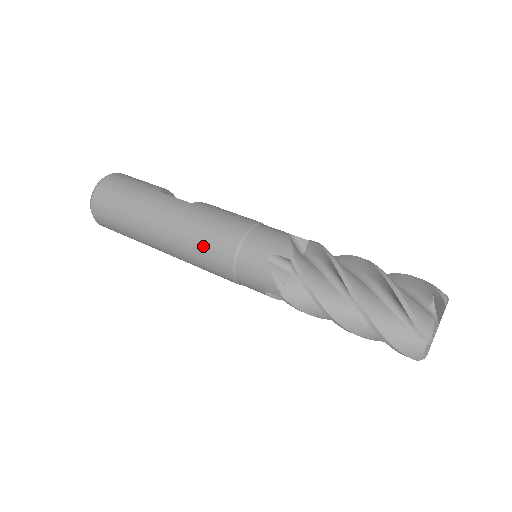
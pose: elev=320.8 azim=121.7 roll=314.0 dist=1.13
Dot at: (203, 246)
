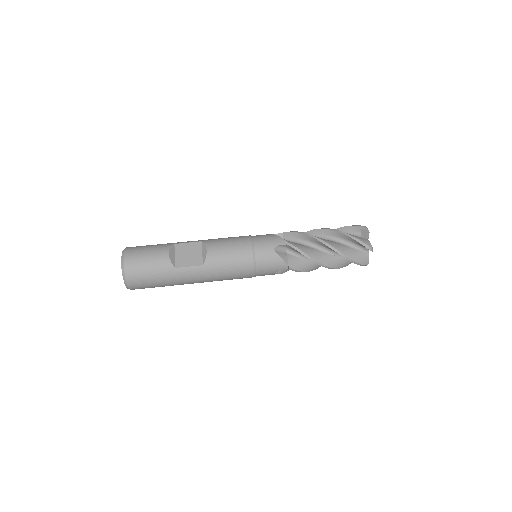
Dot at: occluded
